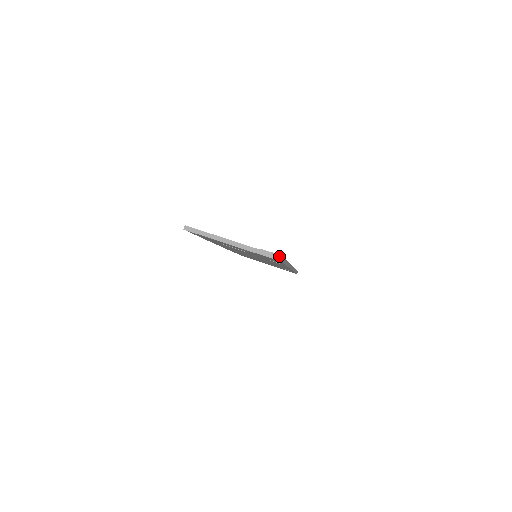
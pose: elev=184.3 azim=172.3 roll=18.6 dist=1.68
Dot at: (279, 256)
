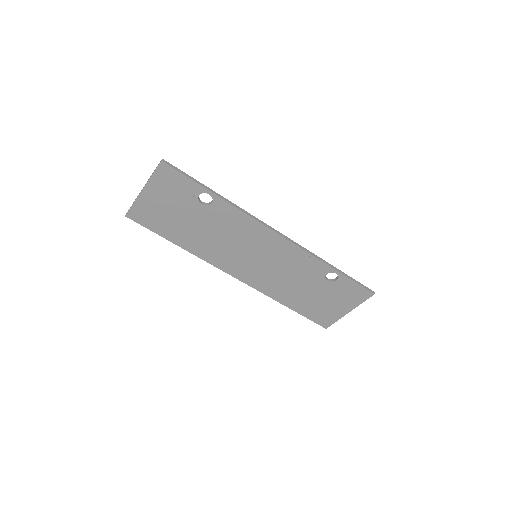
Dot at: (160, 161)
